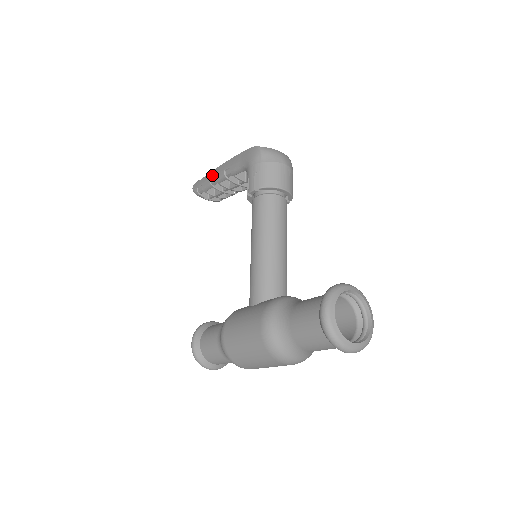
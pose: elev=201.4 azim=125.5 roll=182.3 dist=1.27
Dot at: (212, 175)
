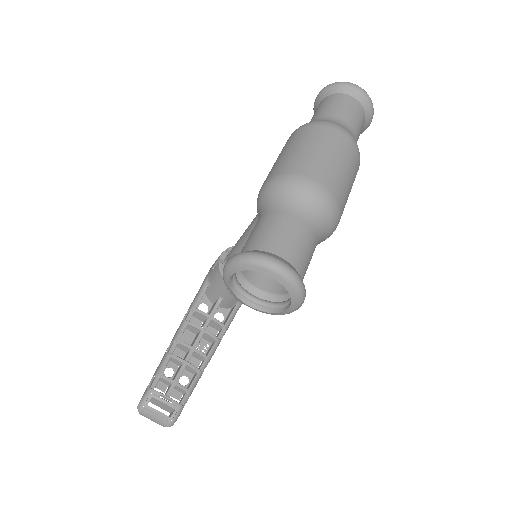
Dot at: occluded
